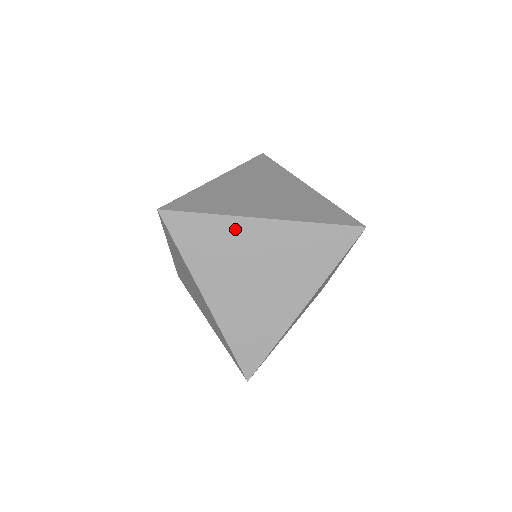
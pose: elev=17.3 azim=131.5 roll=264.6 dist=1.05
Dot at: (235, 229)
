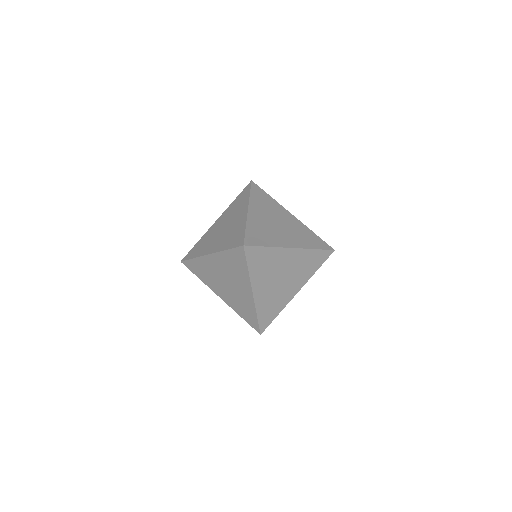
Dot at: (279, 254)
